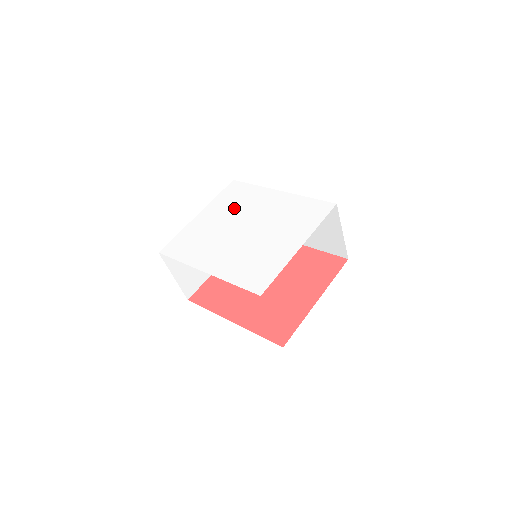
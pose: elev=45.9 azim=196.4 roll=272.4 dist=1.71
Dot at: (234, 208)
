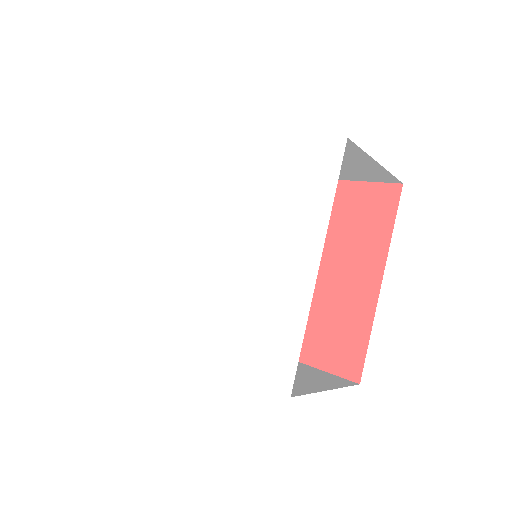
Dot at: (183, 203)
